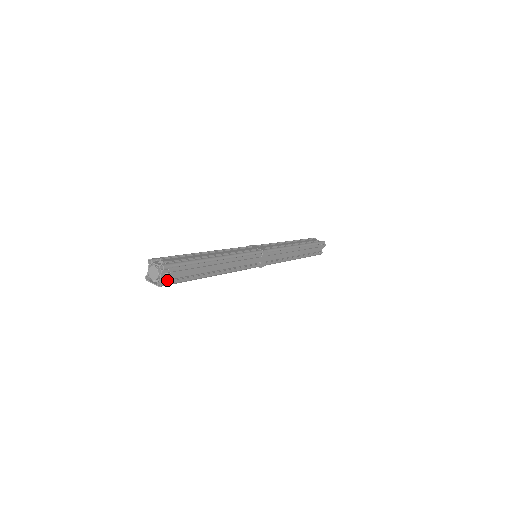
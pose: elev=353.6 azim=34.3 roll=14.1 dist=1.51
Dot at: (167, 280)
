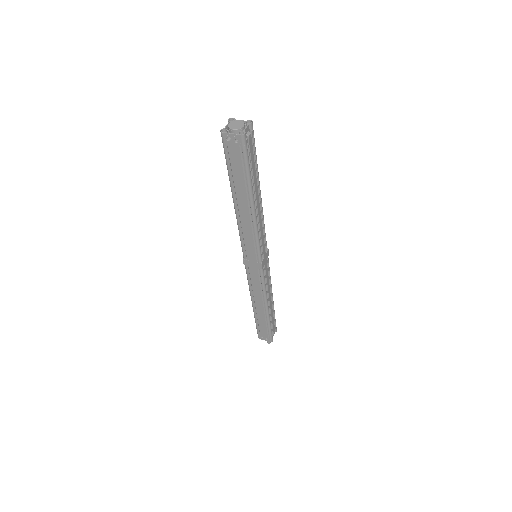
Dot at: (246, 139)
